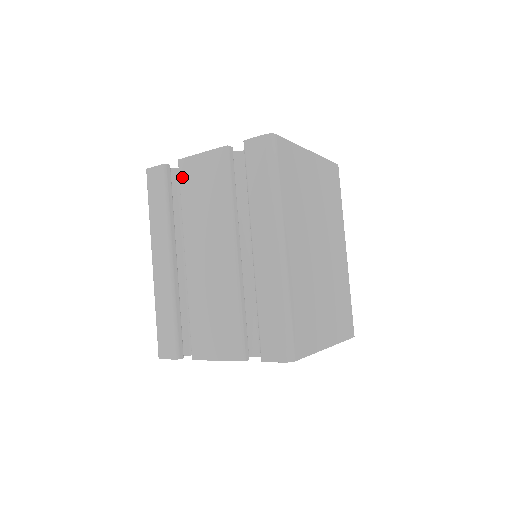
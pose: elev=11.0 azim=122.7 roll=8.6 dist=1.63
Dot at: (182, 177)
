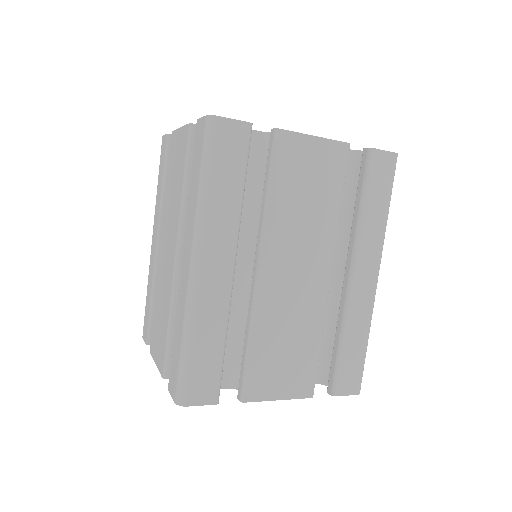
Dot at: (280, 157)
